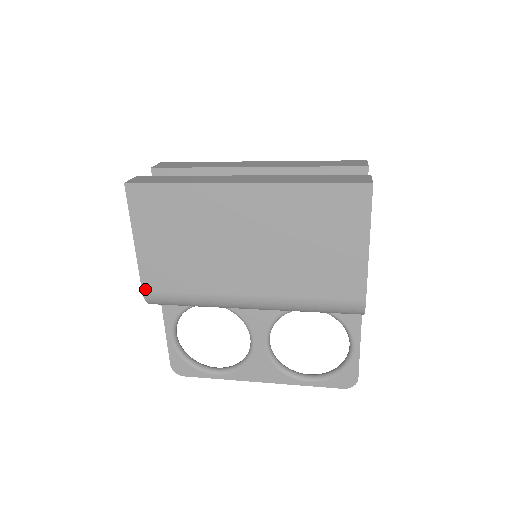
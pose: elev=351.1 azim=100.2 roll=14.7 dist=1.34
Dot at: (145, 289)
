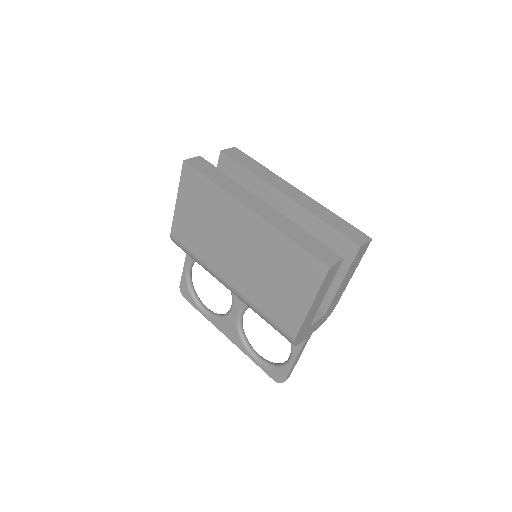
Dot at: (172, 233)
